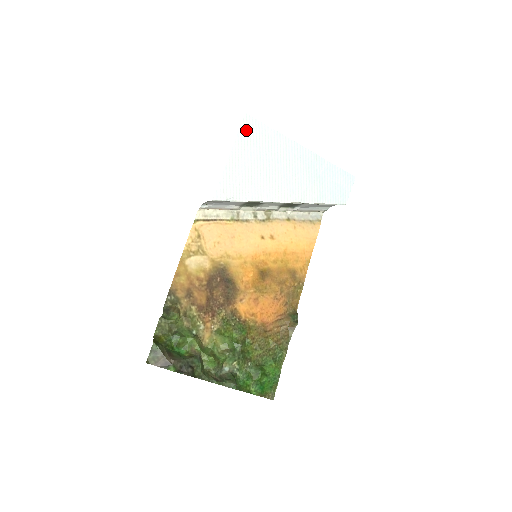
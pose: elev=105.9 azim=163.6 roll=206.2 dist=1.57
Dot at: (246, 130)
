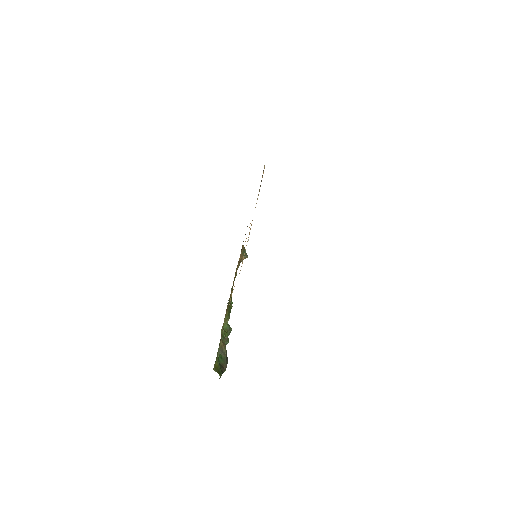
Dot at: occluded
